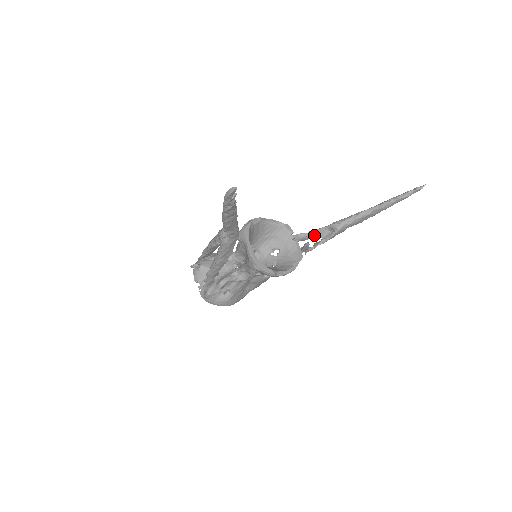
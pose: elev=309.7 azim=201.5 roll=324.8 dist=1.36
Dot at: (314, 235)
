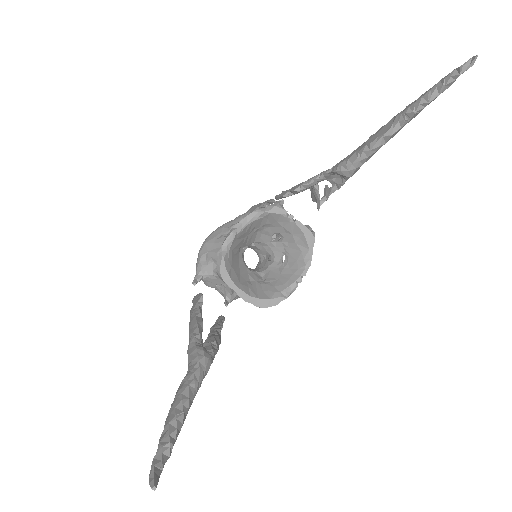
Dot at: (318, 182)
